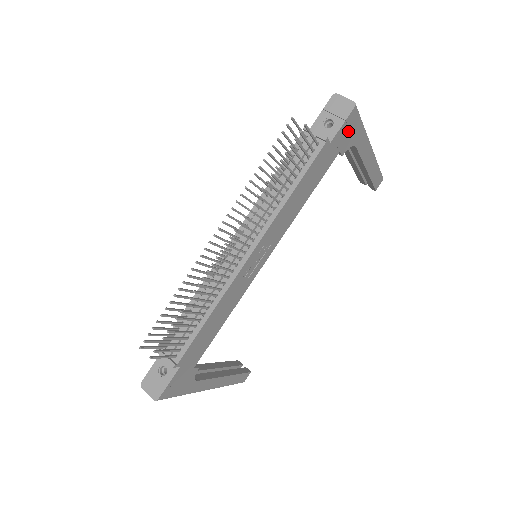
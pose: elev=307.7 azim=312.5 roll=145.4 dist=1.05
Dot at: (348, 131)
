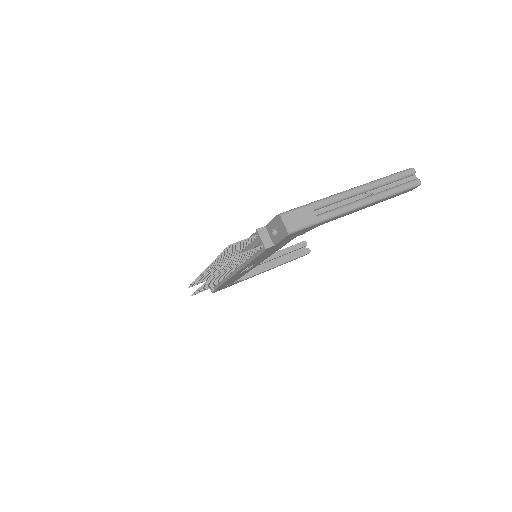
Dot at: (295, 234)
